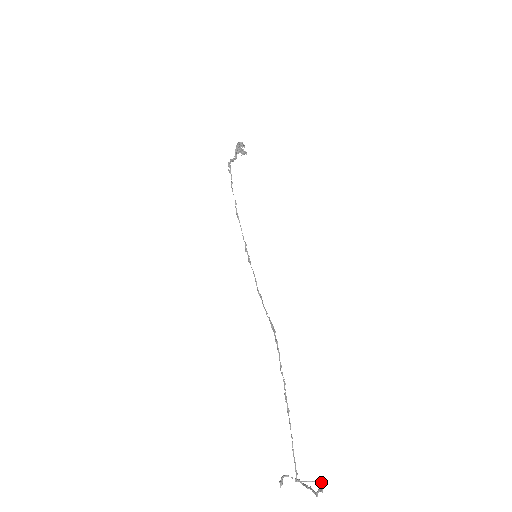
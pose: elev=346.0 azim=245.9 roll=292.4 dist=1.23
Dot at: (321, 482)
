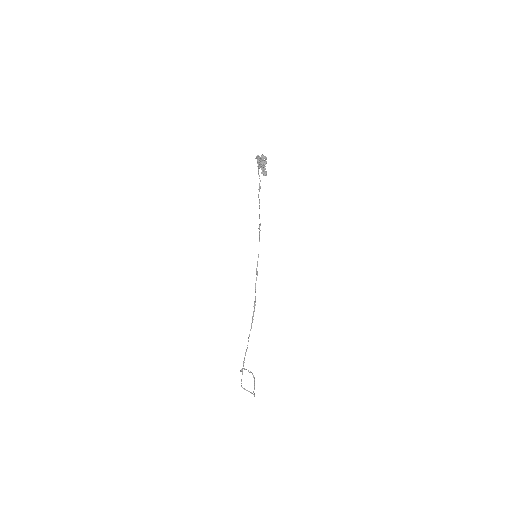
Dot at: occluded
